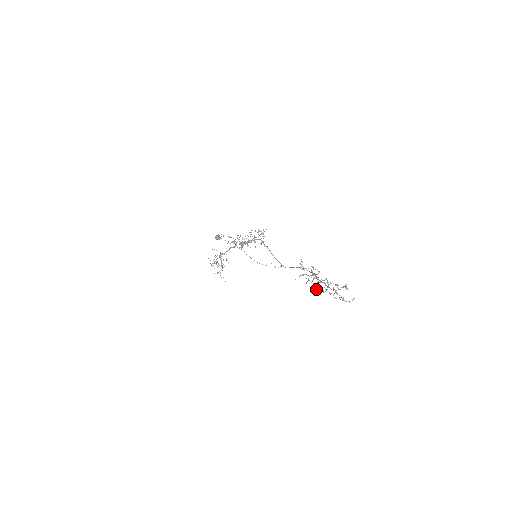
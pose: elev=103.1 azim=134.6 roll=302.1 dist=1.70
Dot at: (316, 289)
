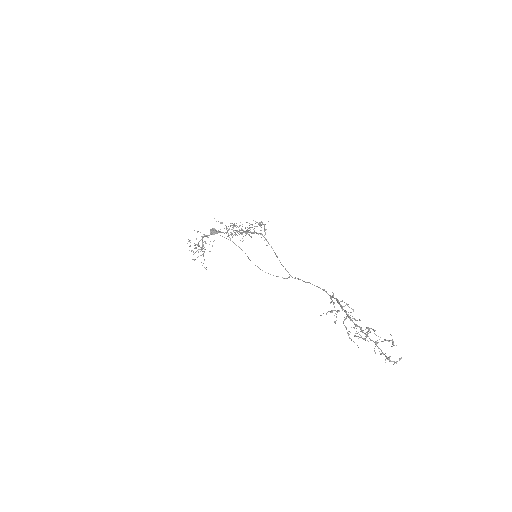
Dot at: (349, 334)
